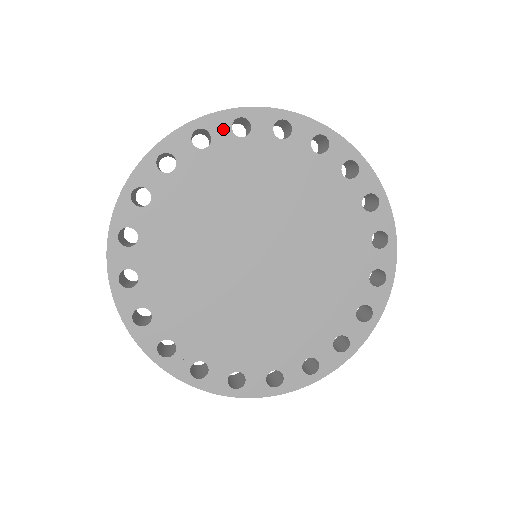
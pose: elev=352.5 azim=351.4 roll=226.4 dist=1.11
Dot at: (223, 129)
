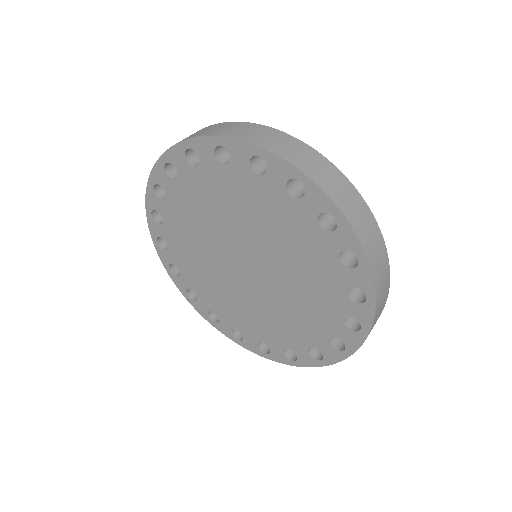
Dot at: (157, 202)
